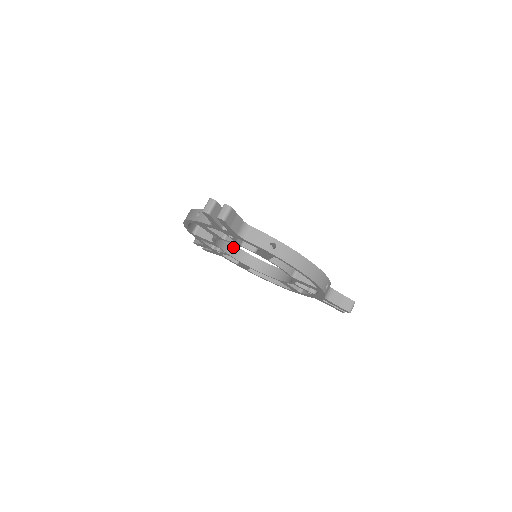
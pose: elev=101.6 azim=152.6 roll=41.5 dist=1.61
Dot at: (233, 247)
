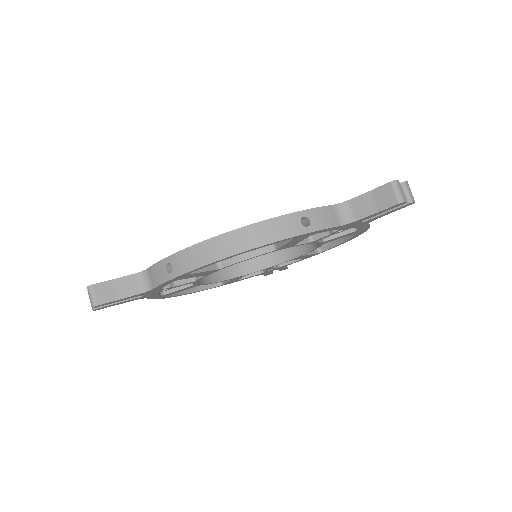
Dot at: (263, 257)
